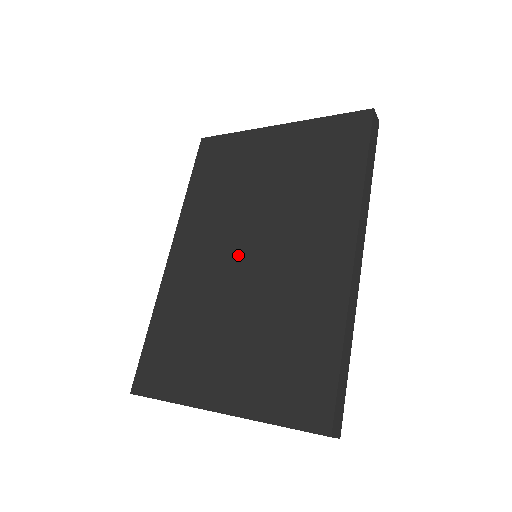
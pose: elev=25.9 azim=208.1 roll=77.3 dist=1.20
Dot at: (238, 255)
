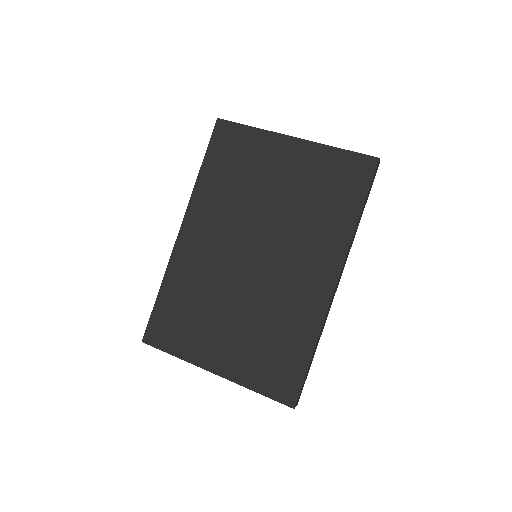
Dot at: (242, 254)
